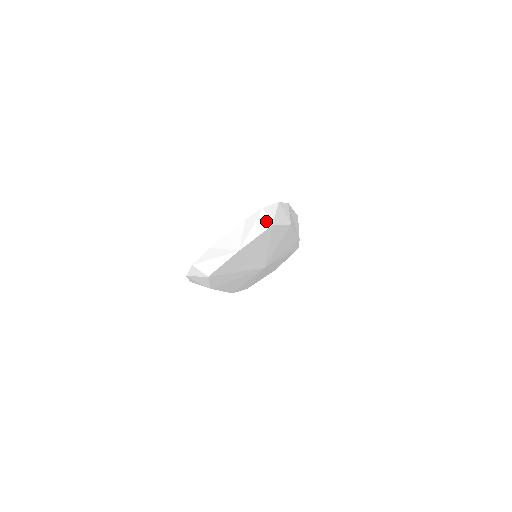
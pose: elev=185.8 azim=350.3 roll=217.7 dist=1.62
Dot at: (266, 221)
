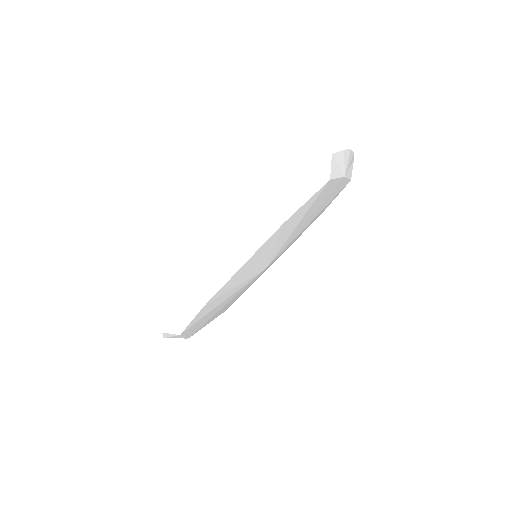
Dot at: (351, 172)
